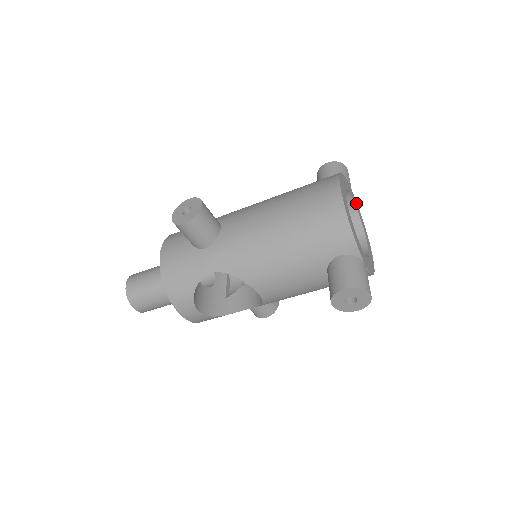
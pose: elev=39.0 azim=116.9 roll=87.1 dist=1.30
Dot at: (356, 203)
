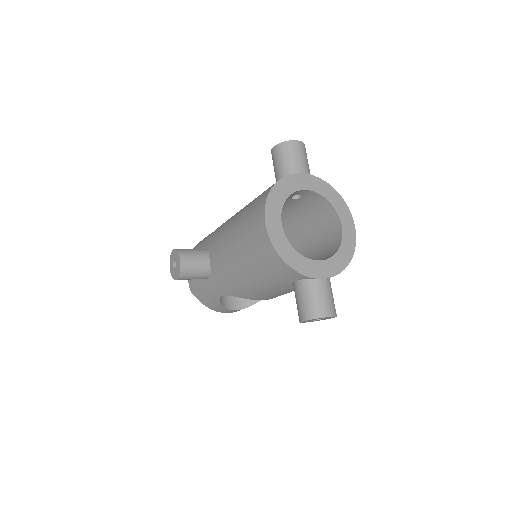
Dot at: (316, 182)
